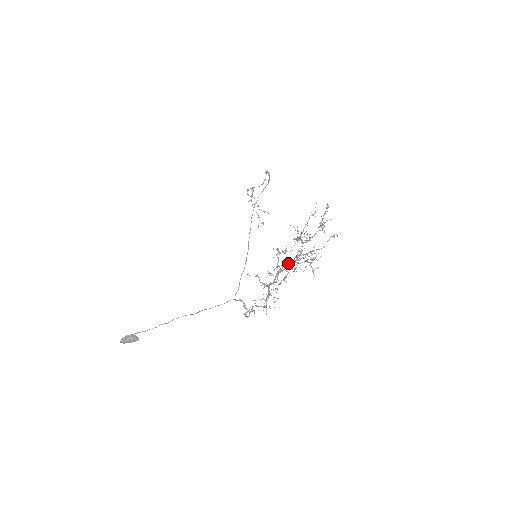
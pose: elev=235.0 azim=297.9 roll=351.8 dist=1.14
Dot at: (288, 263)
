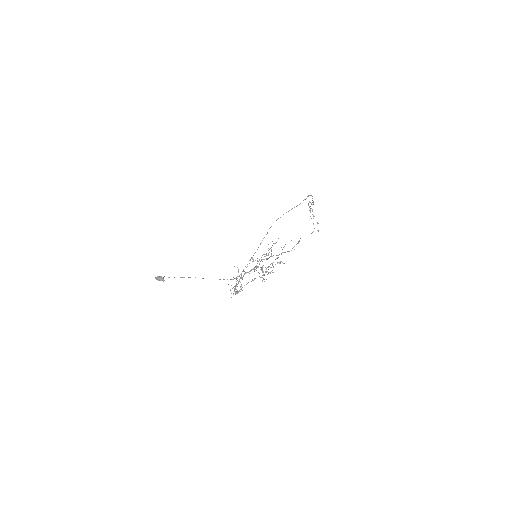
Dot at: occluded
